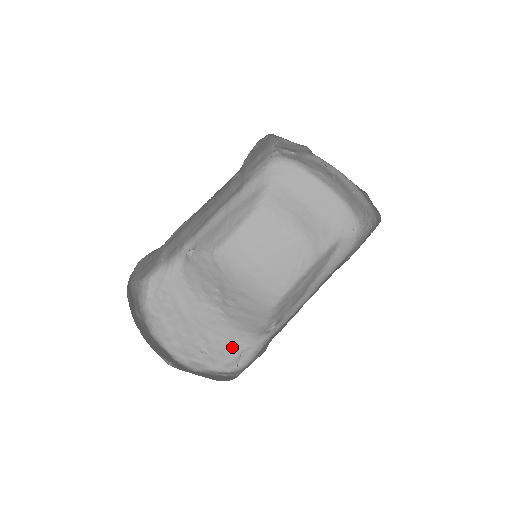
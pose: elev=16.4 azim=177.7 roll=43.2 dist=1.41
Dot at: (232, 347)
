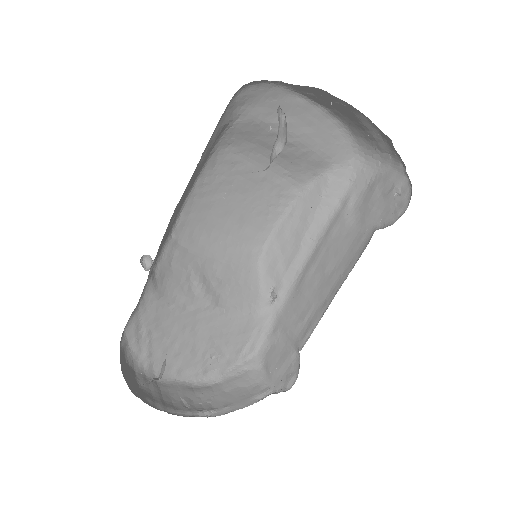
Dot at: (240, 336)
